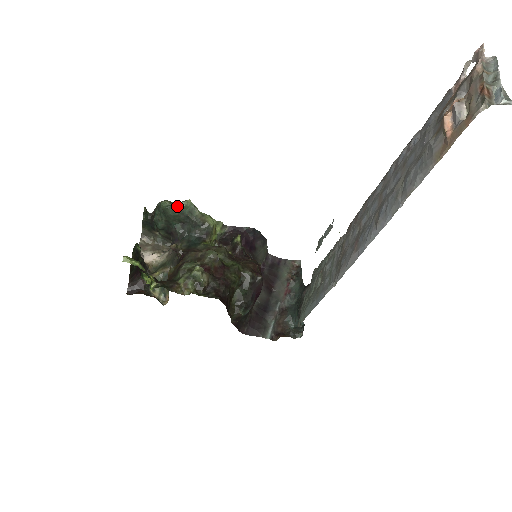
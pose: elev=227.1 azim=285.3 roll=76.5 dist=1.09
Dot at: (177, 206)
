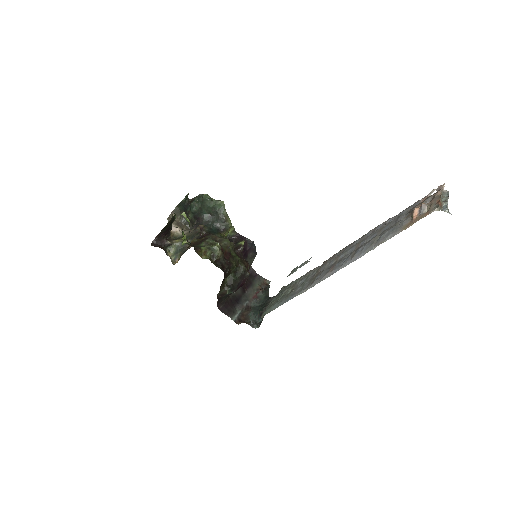
Dot at: (214, 201)
